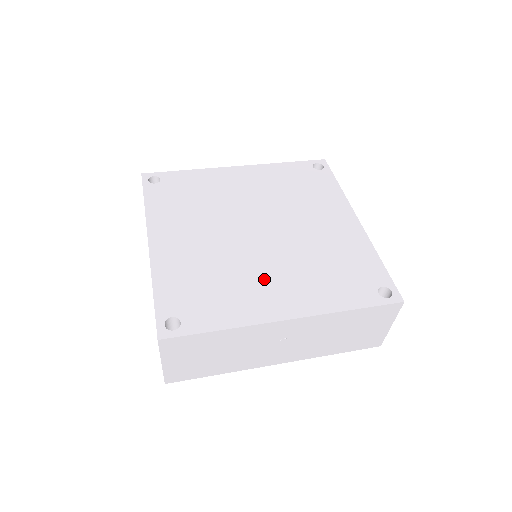
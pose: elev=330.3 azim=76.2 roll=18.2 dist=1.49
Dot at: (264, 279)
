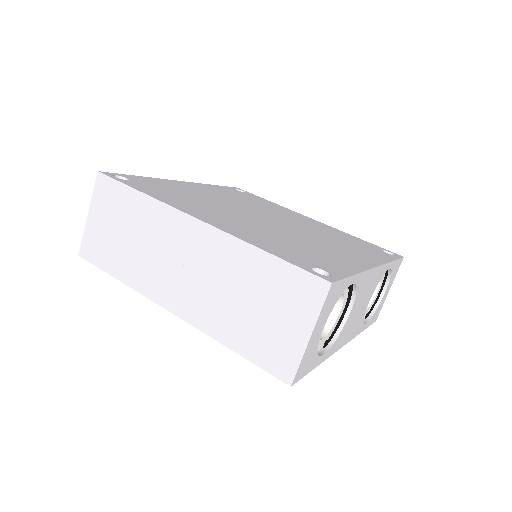
Dot at: (223, 214)
